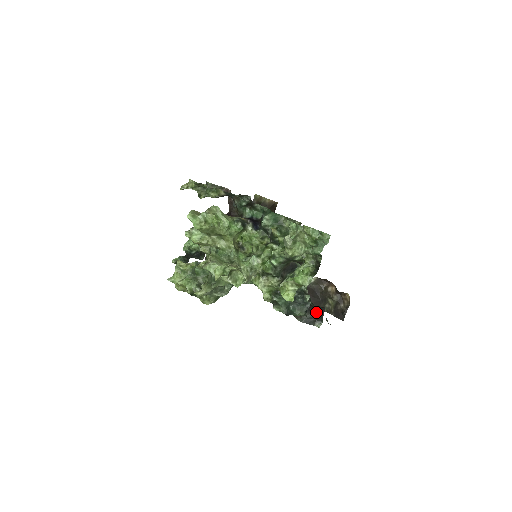
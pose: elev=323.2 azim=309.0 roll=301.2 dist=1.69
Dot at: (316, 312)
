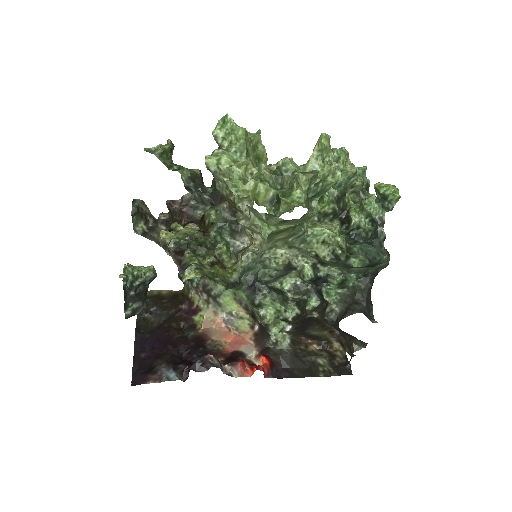
Dot at: (367, 298)
